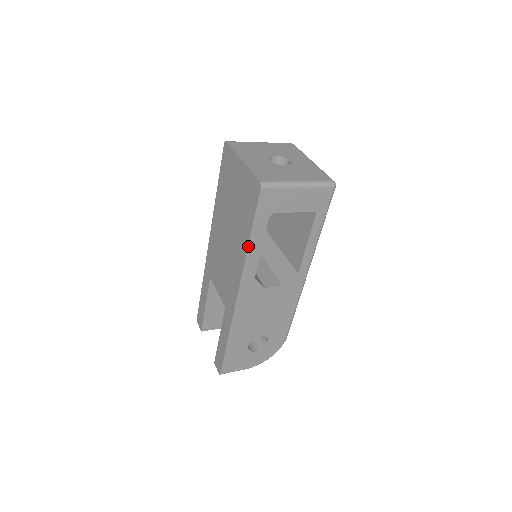
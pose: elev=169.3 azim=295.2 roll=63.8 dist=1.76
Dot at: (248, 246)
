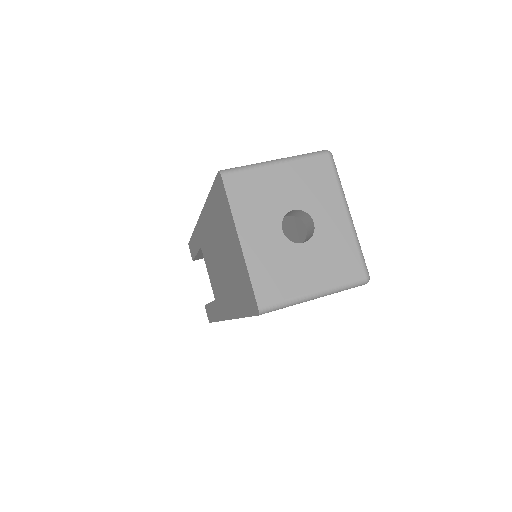
Dot at: occluded
